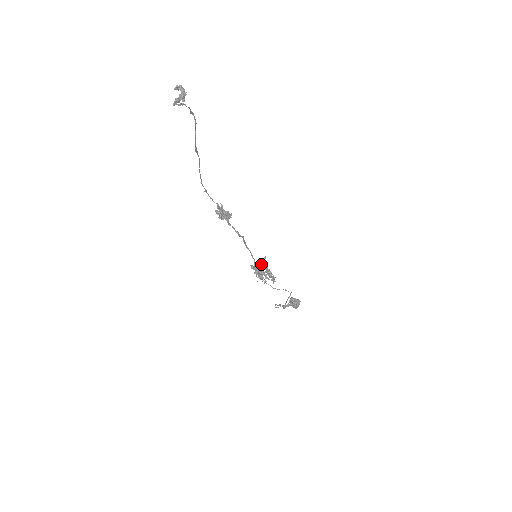
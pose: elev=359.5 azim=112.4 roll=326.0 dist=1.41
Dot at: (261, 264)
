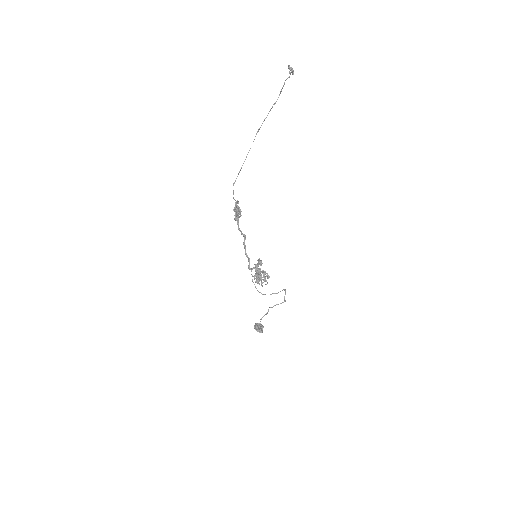
Dot at: occluded
